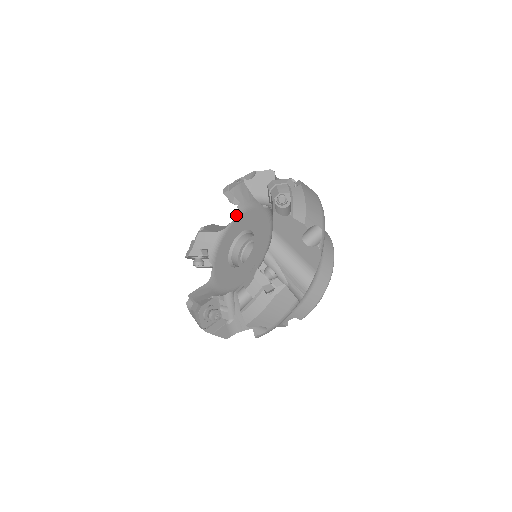
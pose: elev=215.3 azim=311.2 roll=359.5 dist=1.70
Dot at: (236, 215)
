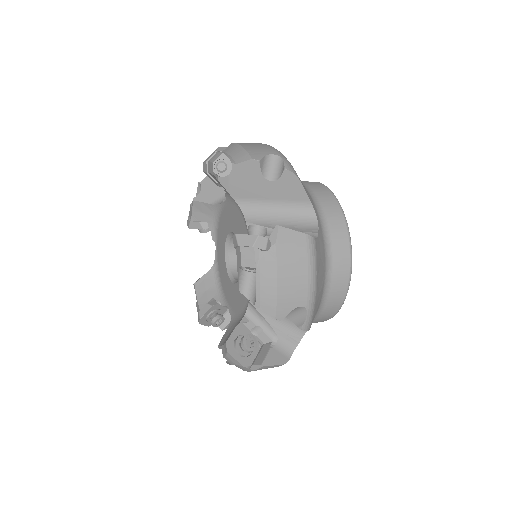
Dot at: (227, 197)
